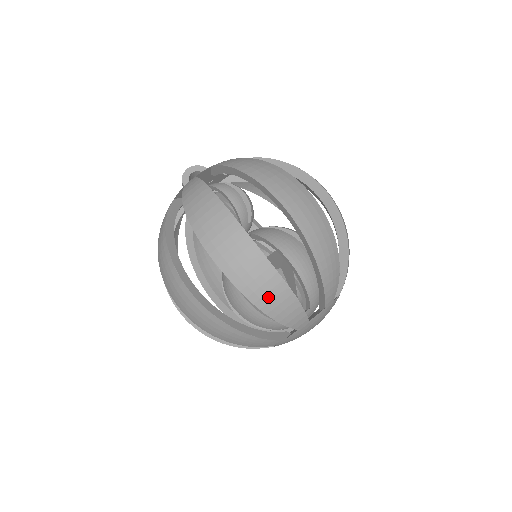
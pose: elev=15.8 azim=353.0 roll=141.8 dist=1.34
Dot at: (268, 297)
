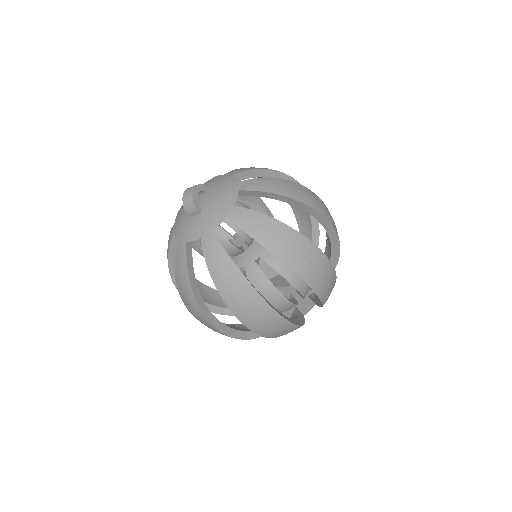
Dot at: (329, 294)
